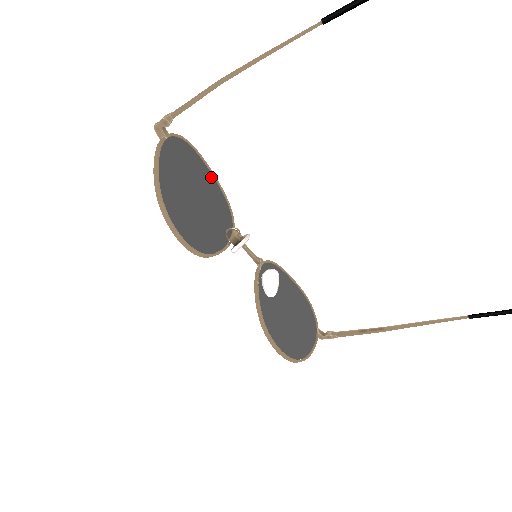
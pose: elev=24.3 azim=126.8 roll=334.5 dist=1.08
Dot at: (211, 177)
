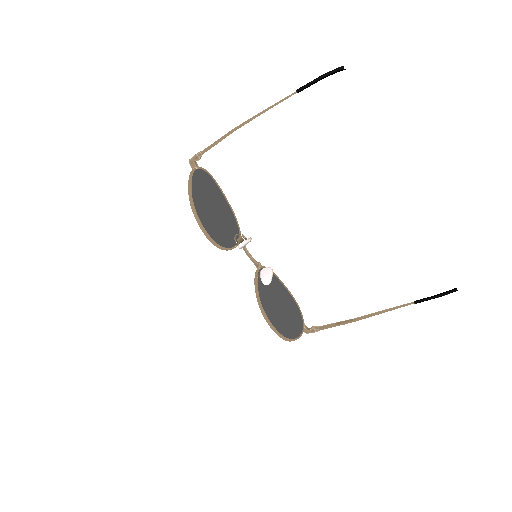
Dot at: (225, 201)
